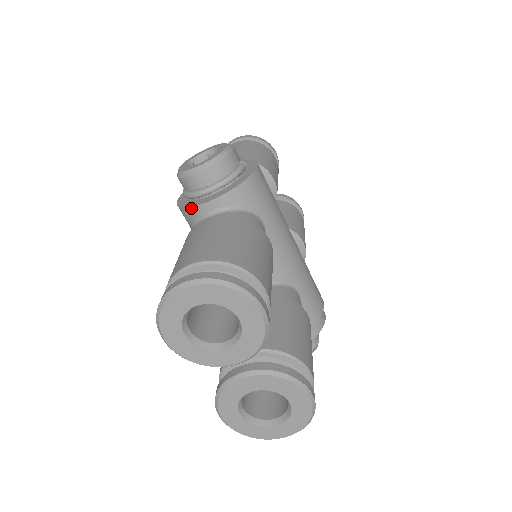
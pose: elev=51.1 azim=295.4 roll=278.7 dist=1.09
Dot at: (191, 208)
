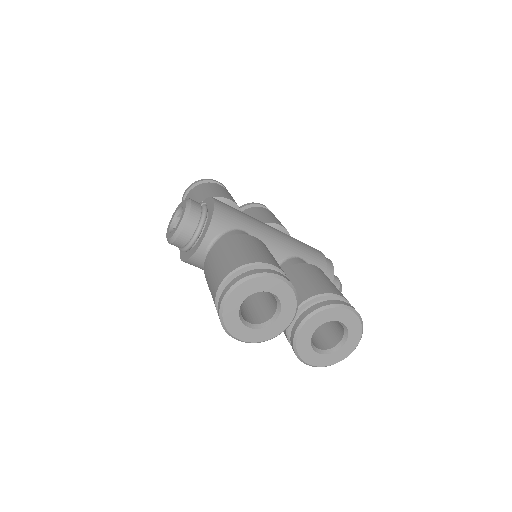
Dot at: (193, 256)
